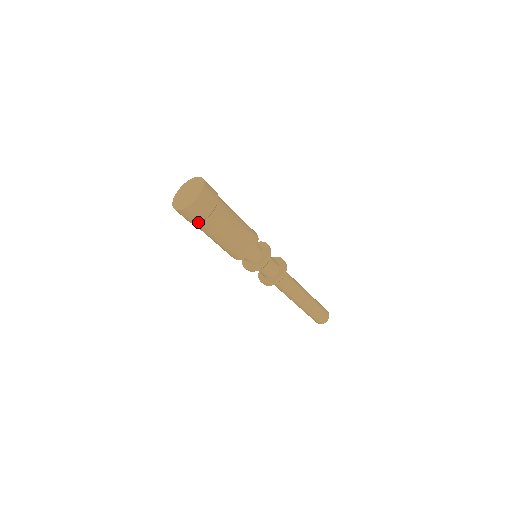
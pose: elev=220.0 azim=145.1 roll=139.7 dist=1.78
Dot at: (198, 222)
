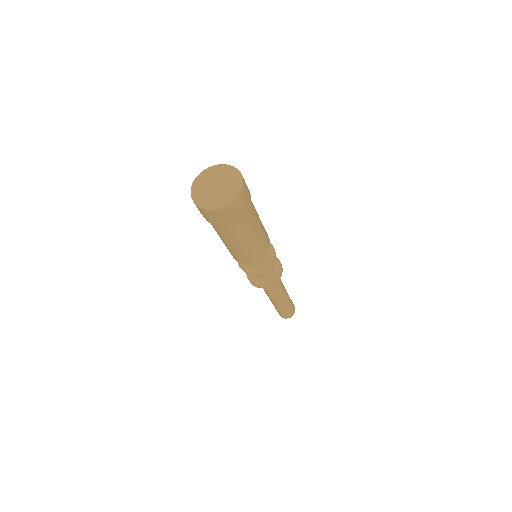
Dot at: (243, 216)
